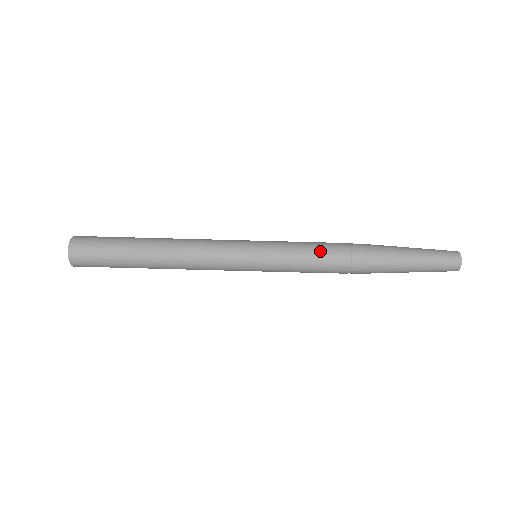
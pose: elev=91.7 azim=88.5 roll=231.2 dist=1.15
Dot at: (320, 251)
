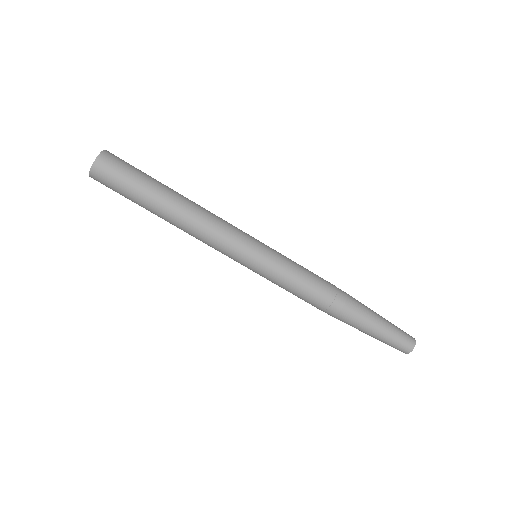
Dot at: (307, 290)
